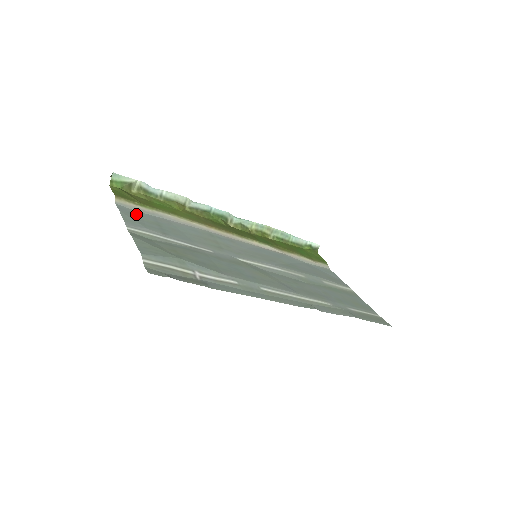
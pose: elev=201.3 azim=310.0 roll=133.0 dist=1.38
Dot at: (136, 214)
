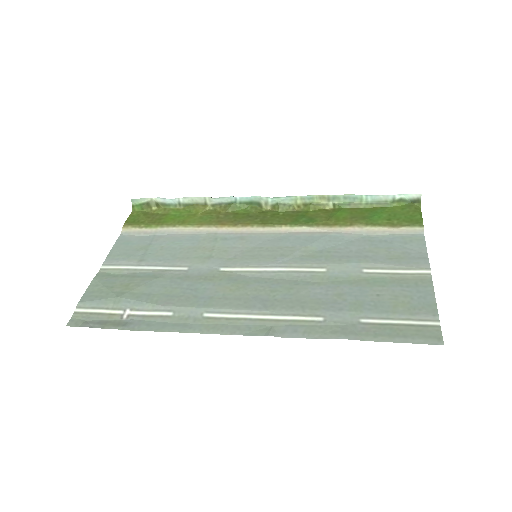
Dot at: (132, 241)
